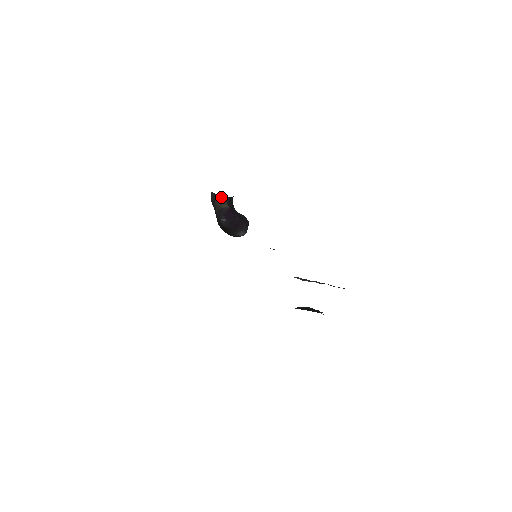
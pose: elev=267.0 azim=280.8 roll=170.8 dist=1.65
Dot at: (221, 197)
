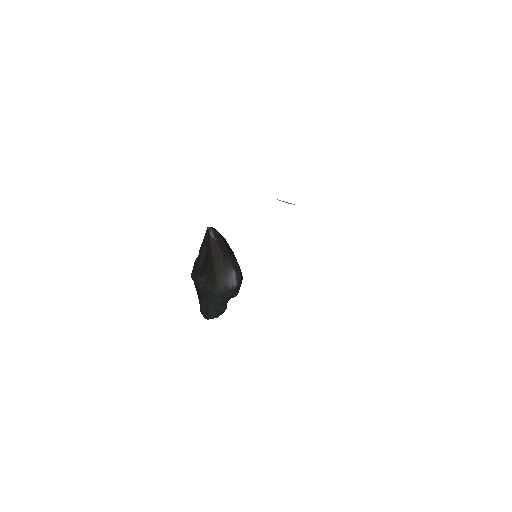
Dot at: occluded
